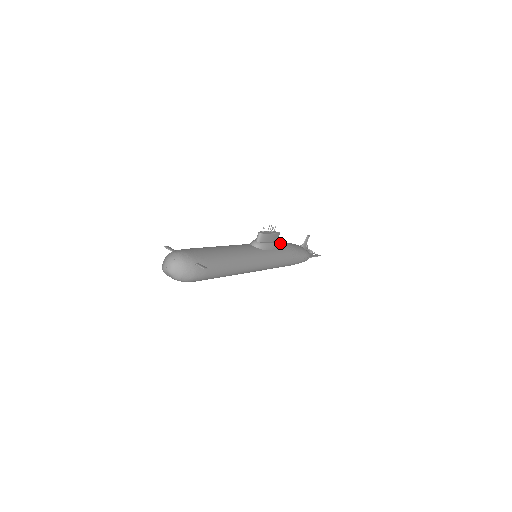
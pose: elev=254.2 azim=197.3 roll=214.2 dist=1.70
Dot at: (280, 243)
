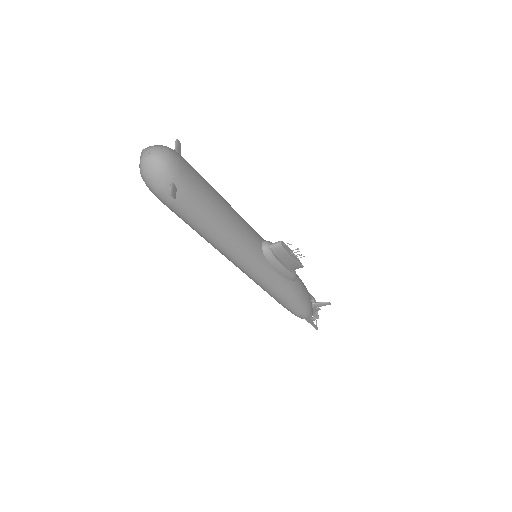
Dot at: (291, 274)
